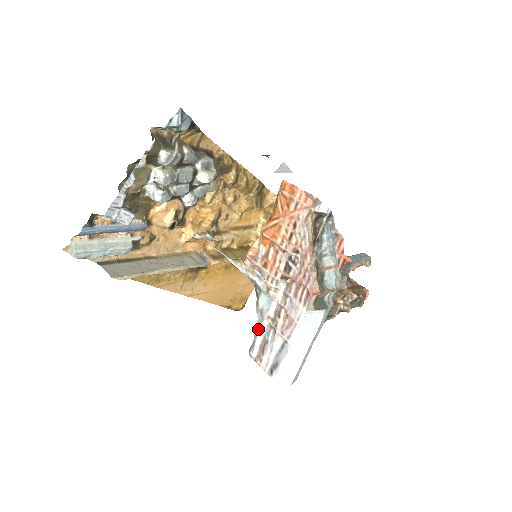
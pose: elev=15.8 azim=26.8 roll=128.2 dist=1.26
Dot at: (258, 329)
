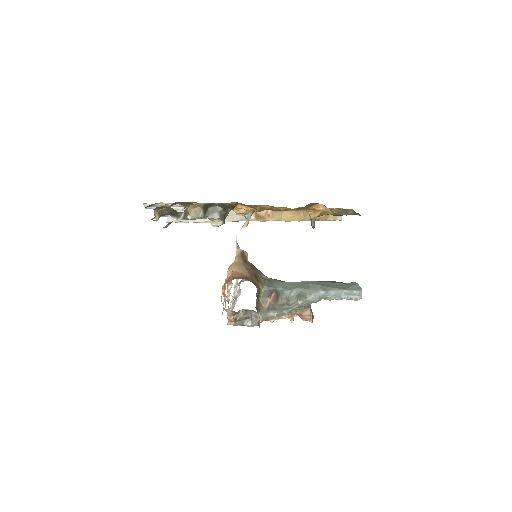
Dot at: occluded
